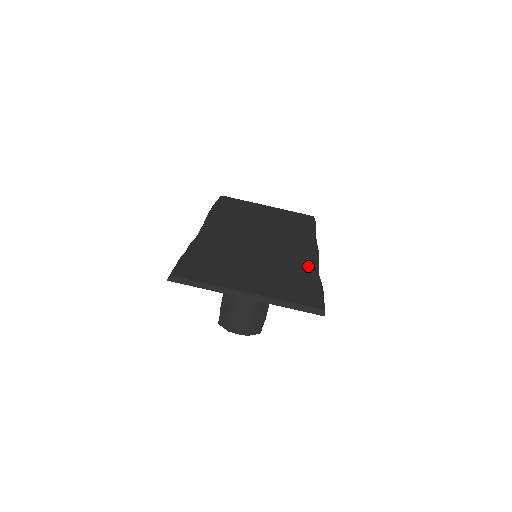
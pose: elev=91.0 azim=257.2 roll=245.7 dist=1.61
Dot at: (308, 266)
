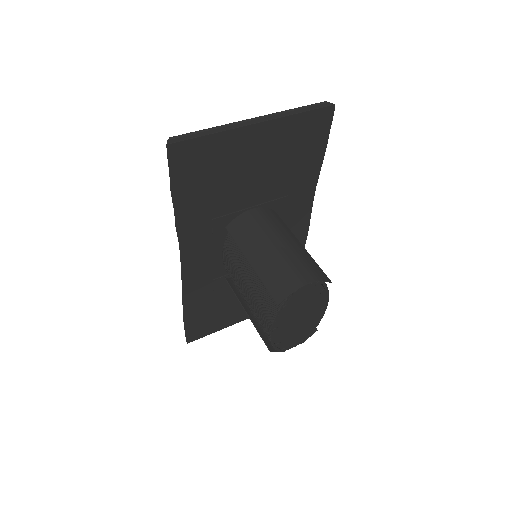
Dot at: occluded
